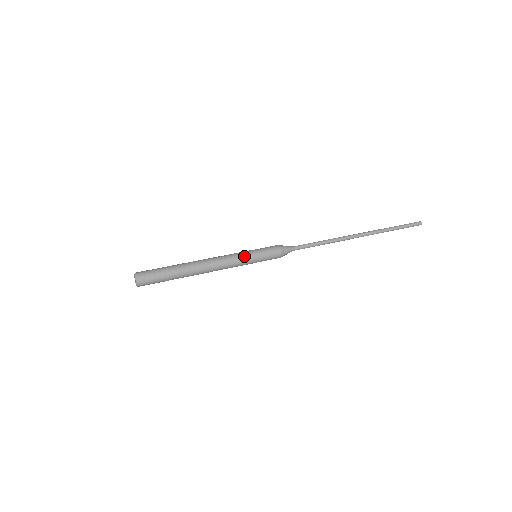
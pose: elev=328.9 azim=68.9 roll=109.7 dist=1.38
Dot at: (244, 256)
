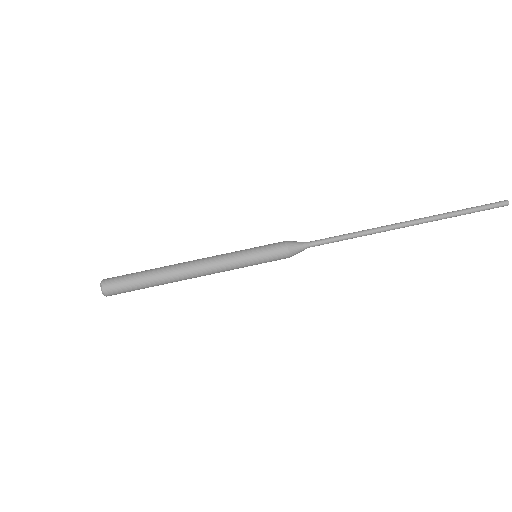
Dot at: (240, 267)
